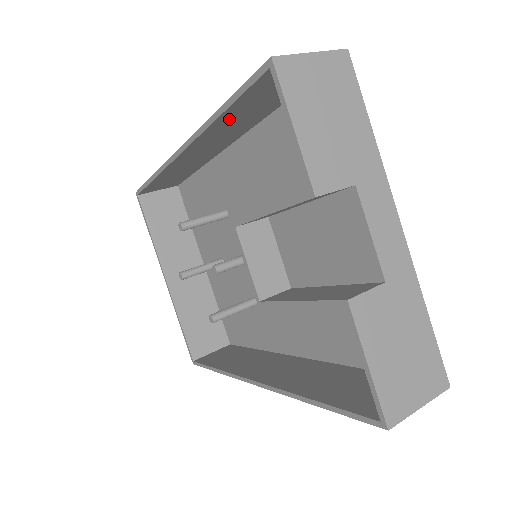
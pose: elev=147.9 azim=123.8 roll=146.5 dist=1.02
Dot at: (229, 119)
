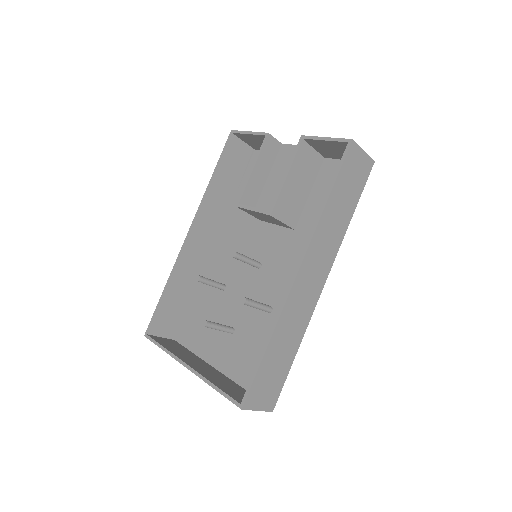
Dot at: (216, 188)
